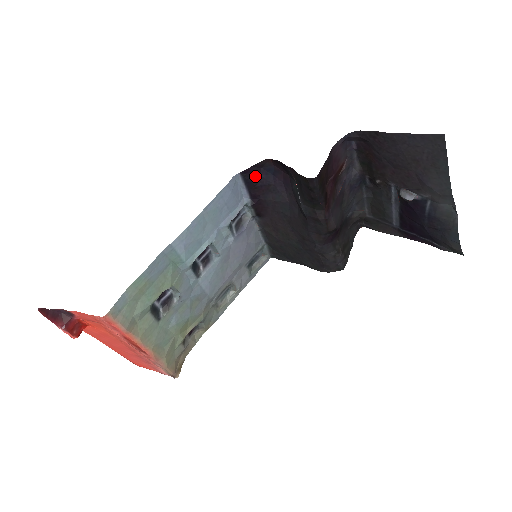
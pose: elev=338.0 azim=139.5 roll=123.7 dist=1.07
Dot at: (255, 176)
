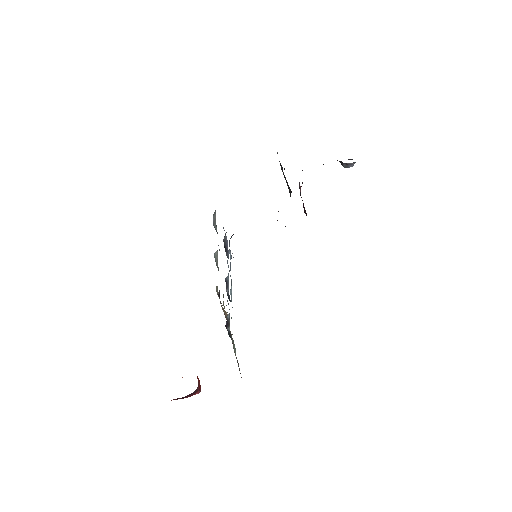
Dot at: occluded
